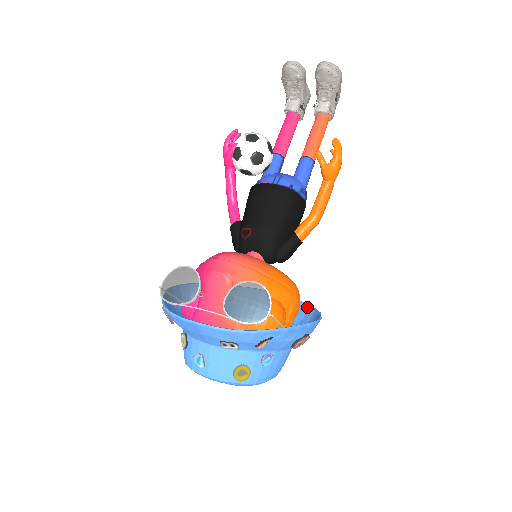
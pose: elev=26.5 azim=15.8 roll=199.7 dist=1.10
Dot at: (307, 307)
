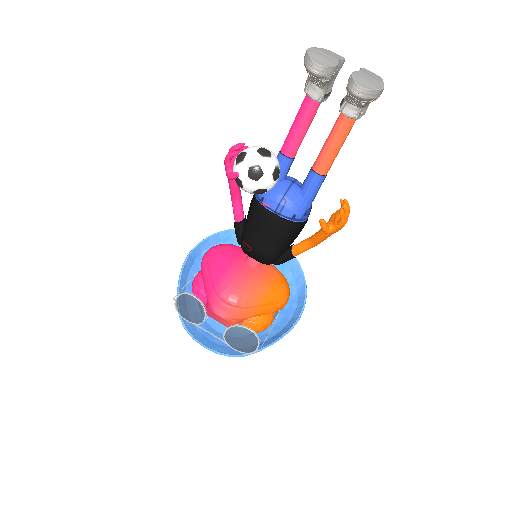
Dot at: (300, 271)
